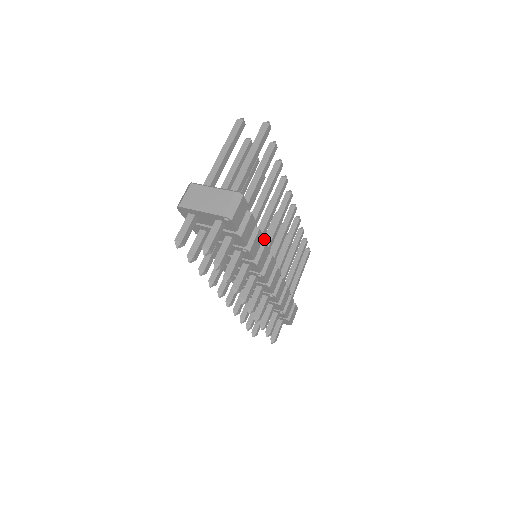
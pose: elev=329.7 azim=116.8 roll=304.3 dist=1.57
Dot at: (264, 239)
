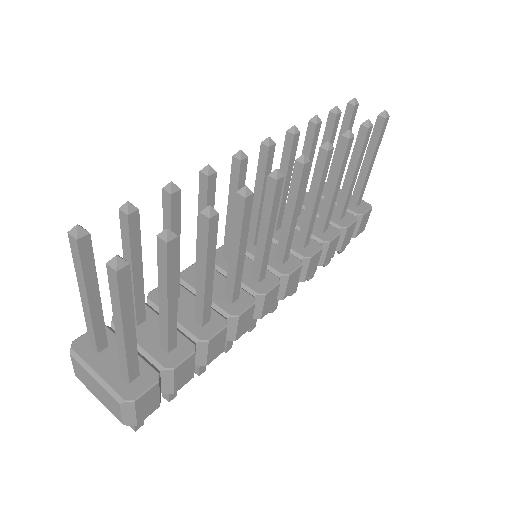
Dot at: occluded
